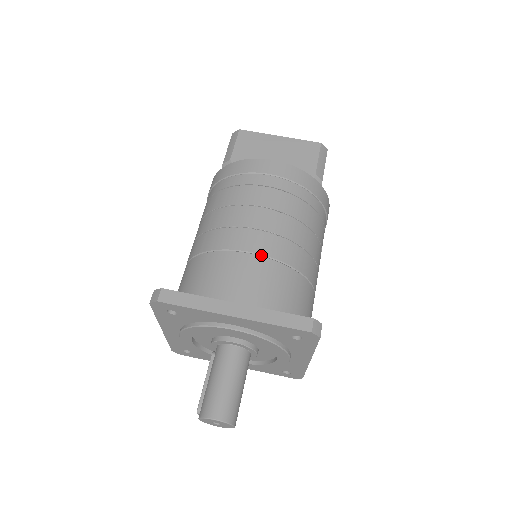
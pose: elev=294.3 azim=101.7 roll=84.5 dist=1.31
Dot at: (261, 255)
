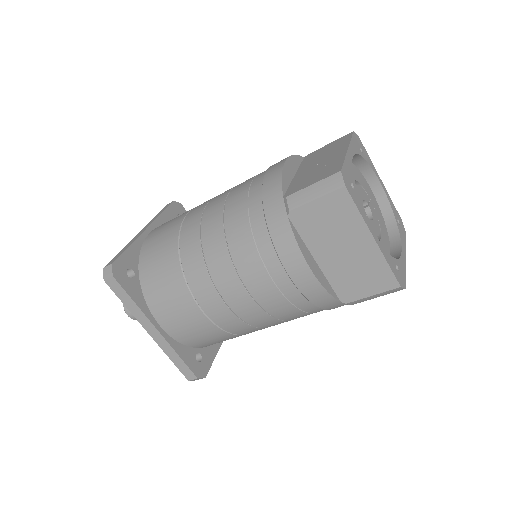
Dot at: (210, 318)
